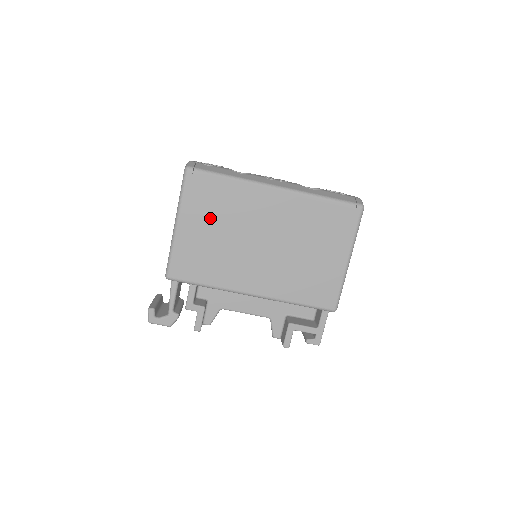
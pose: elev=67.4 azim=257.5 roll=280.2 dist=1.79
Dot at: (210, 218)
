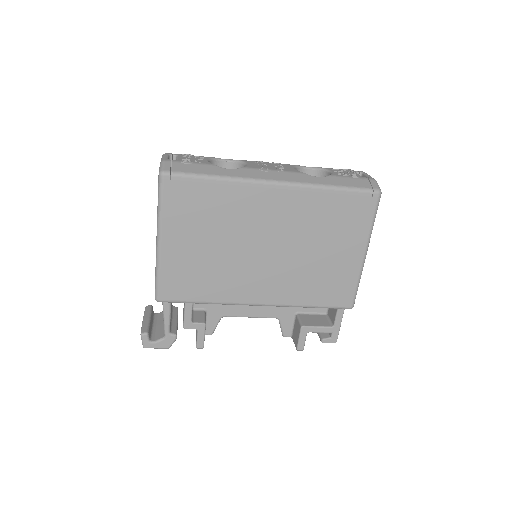
Dot at: (199, 229)
